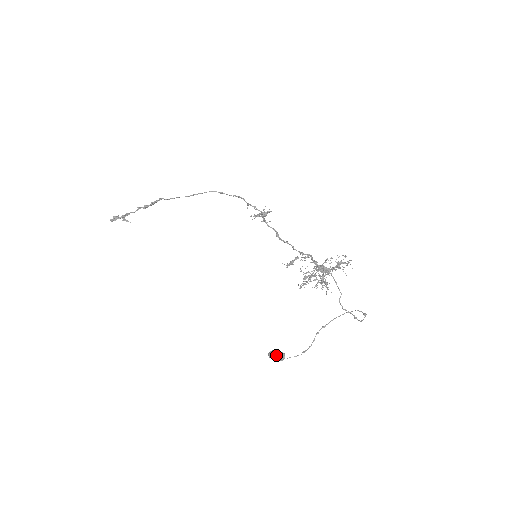
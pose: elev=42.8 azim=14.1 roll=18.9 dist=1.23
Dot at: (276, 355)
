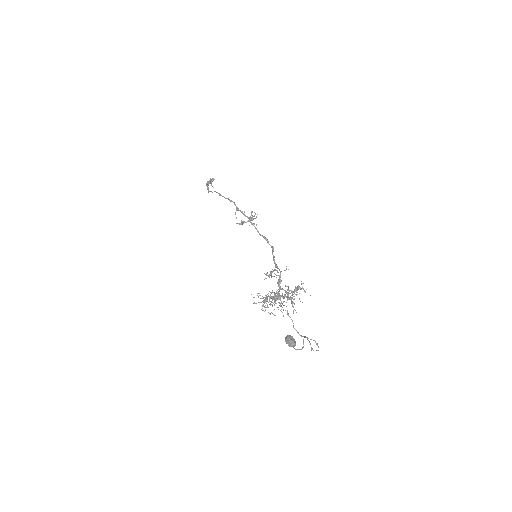
Dot at: (287, 342)
